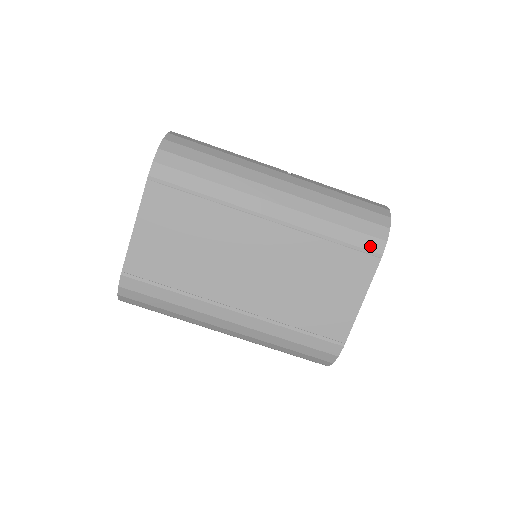
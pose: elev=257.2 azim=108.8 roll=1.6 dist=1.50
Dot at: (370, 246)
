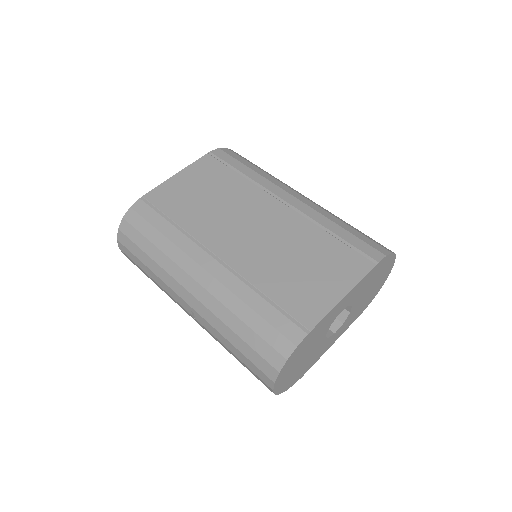
Dot at: (368, 252)
